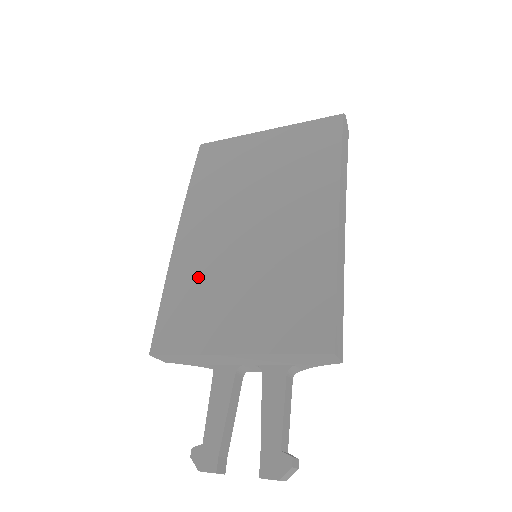
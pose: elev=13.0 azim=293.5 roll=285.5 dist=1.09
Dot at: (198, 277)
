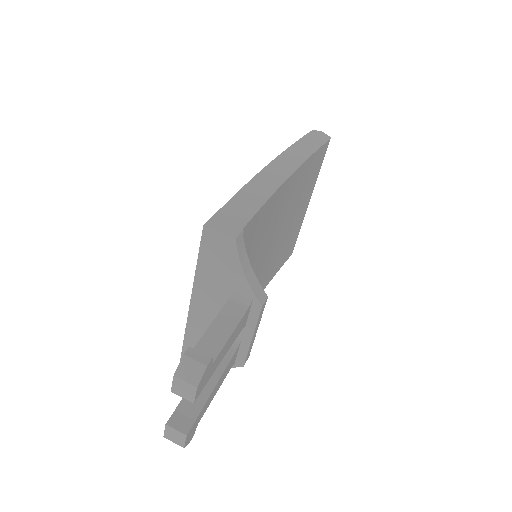
Dot at: occluded
